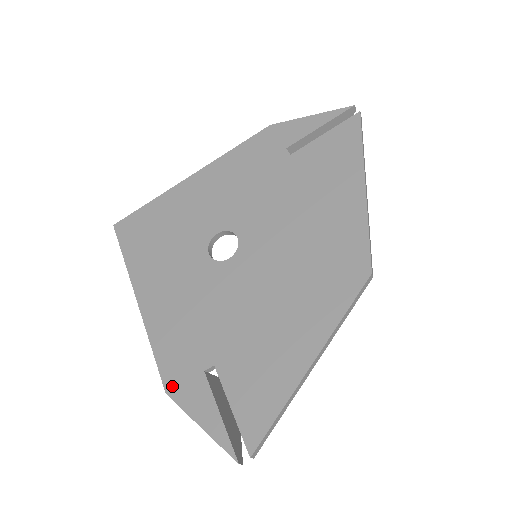
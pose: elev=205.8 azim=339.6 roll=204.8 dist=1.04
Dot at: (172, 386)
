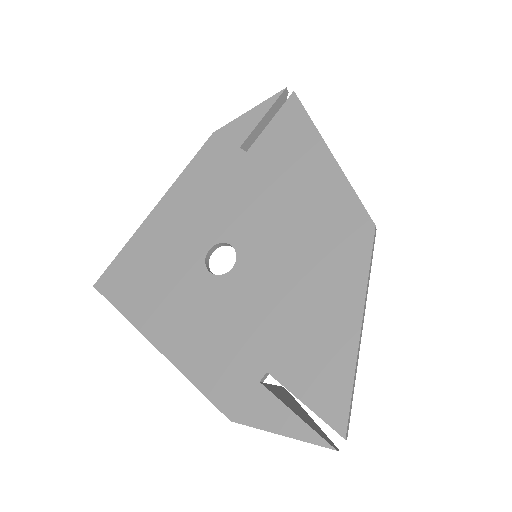
Dot at: (233, 411)
